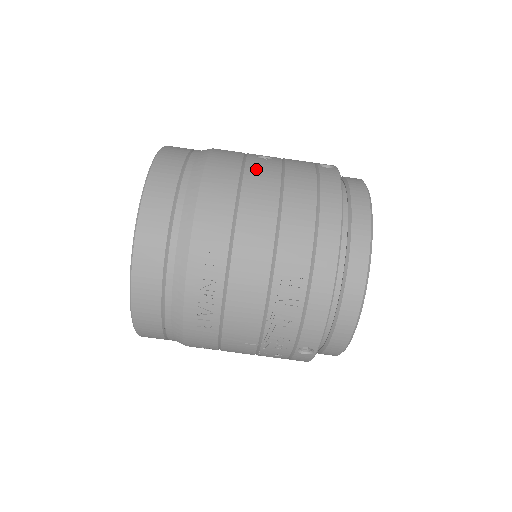
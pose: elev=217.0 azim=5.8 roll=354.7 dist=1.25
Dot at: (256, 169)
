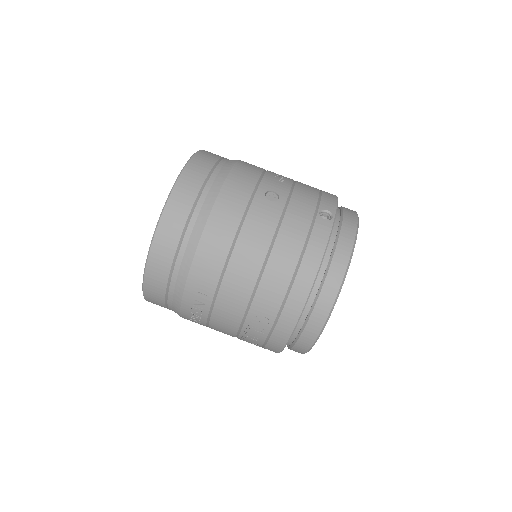
Dot at: (257, 216)
